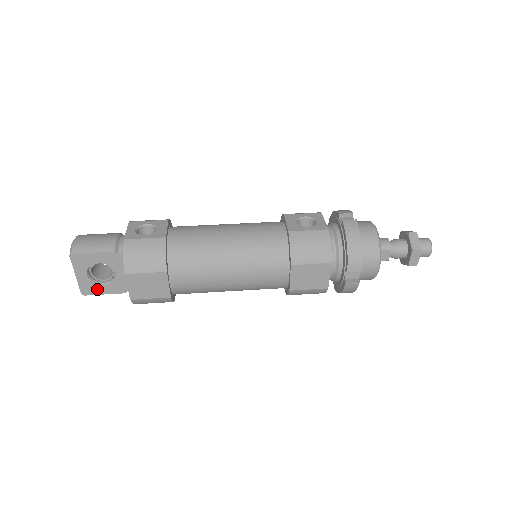
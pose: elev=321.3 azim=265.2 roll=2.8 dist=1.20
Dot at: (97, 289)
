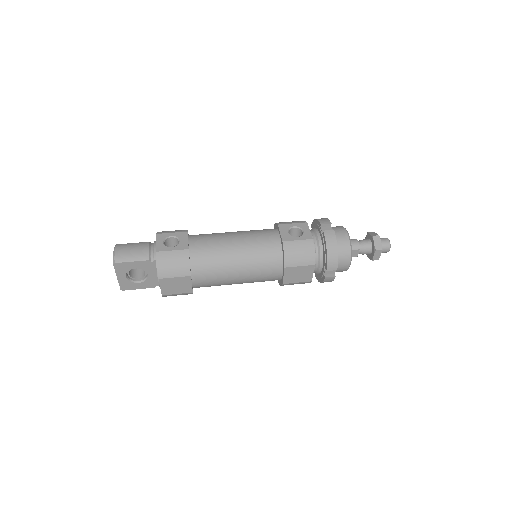
Dot at: (133, 286)
